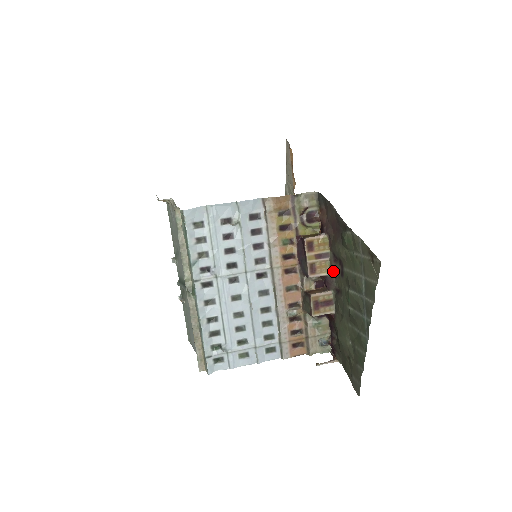
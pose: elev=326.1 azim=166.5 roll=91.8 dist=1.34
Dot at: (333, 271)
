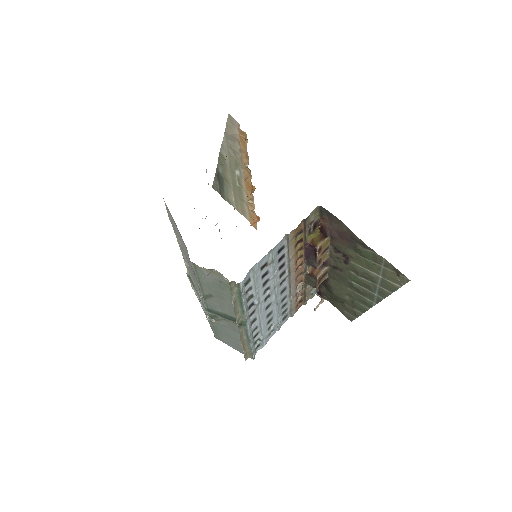
Dot at: (332, 257)
